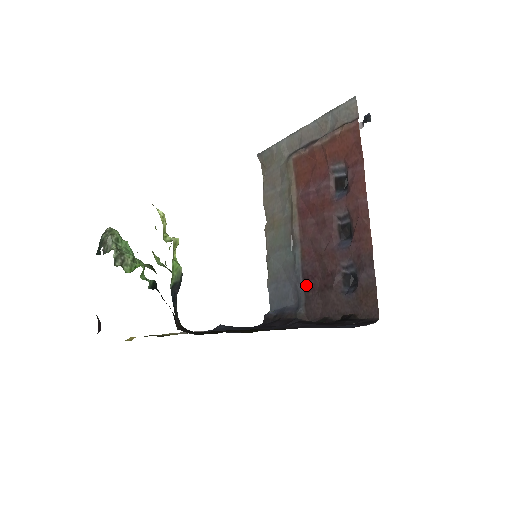
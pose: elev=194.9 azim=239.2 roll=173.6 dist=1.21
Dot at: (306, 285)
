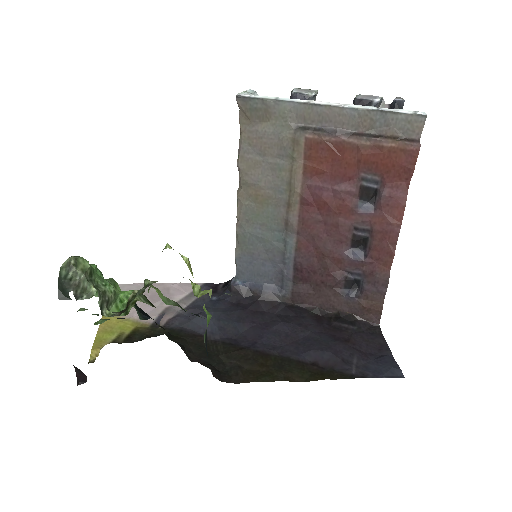
Dot at: (297, 275)
